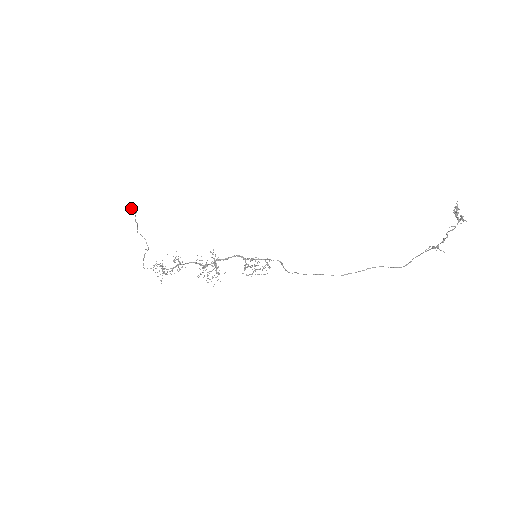
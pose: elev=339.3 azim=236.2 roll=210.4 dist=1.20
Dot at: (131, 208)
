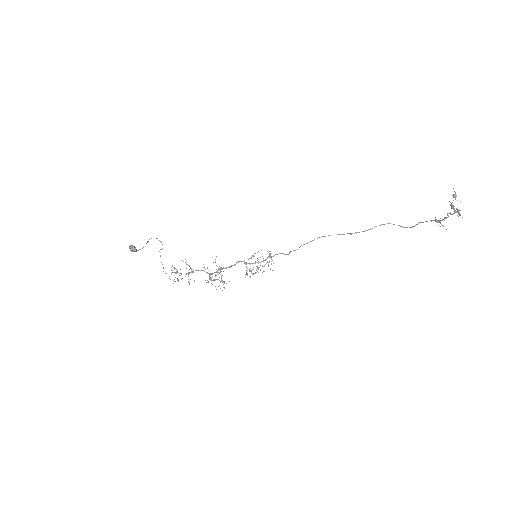
Dot at: (130, 250)
